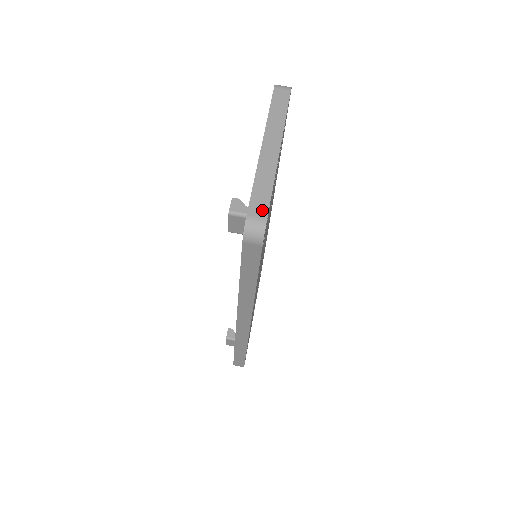
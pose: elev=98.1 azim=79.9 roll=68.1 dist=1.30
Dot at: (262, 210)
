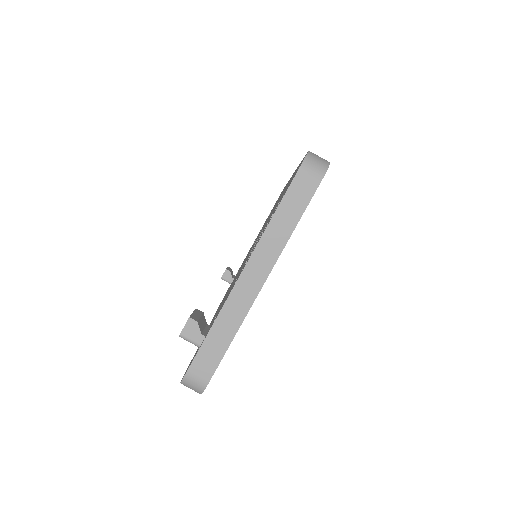
Dot at: (207, 369)
